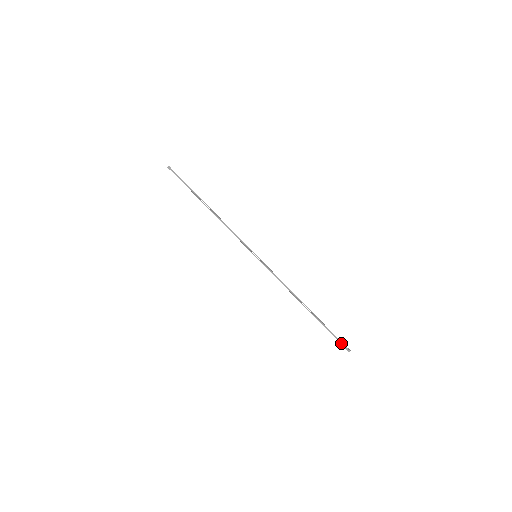
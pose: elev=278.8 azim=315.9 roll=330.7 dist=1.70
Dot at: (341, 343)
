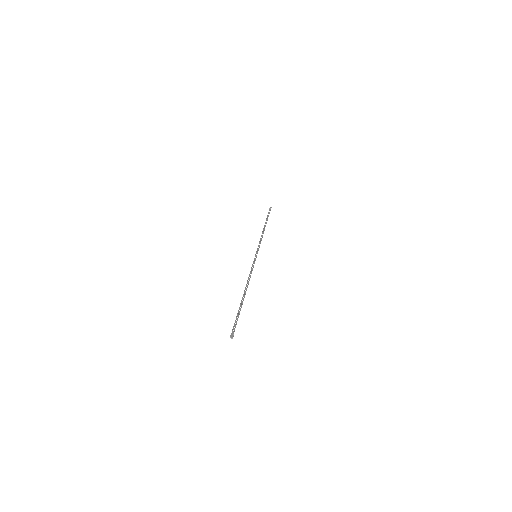
Dot at: (234, 328)
